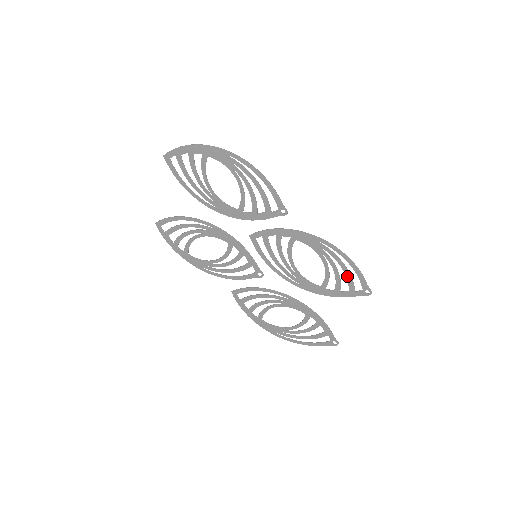
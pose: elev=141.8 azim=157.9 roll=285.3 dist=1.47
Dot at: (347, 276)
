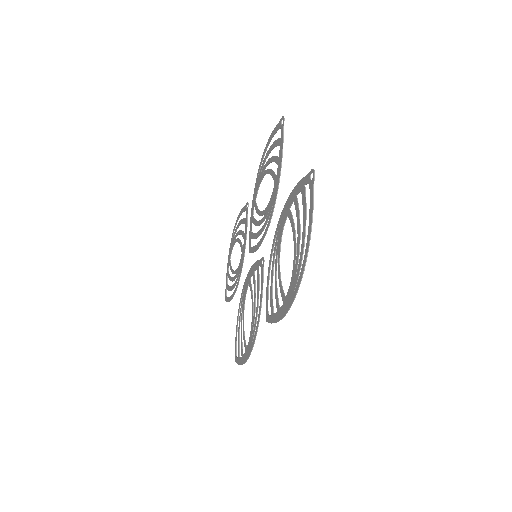
Dot at: (273, 147)
